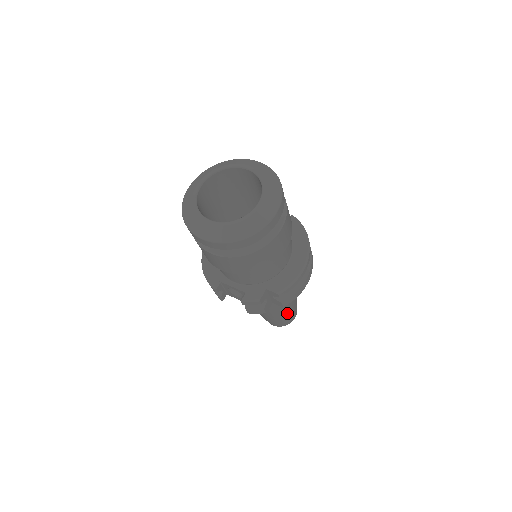
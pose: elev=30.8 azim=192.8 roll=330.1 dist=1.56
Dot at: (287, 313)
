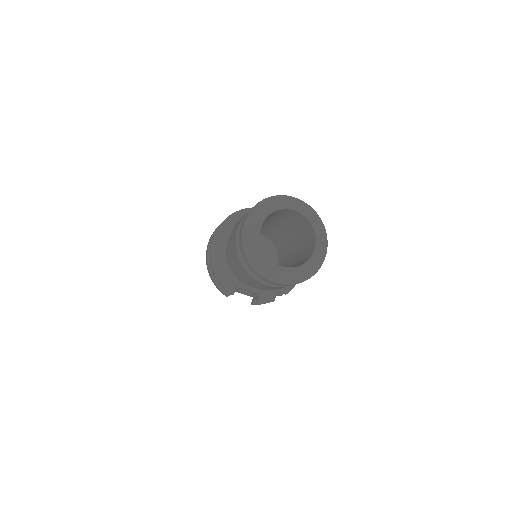
Dot at: occluded
